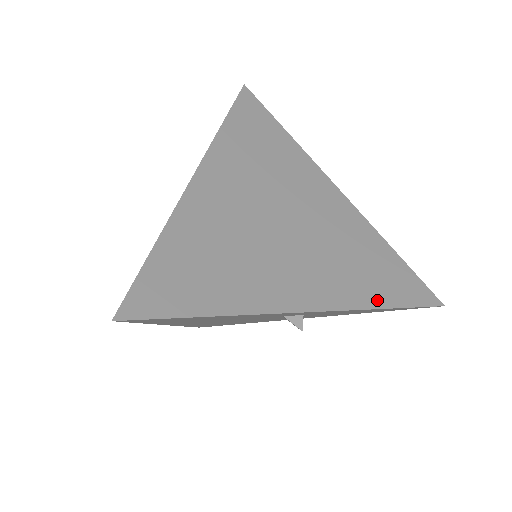
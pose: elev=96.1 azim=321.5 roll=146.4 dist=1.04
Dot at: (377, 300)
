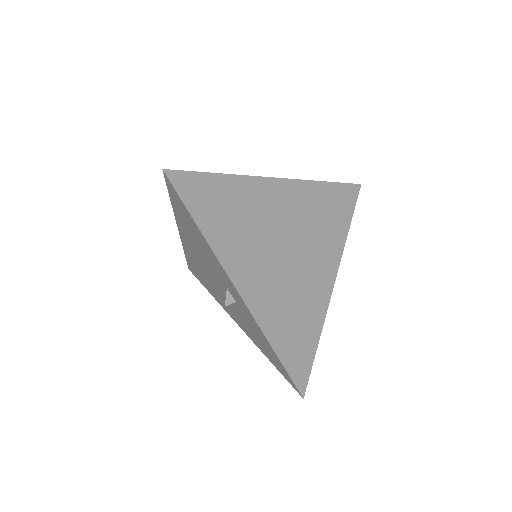
Dot at: (275, 340)
